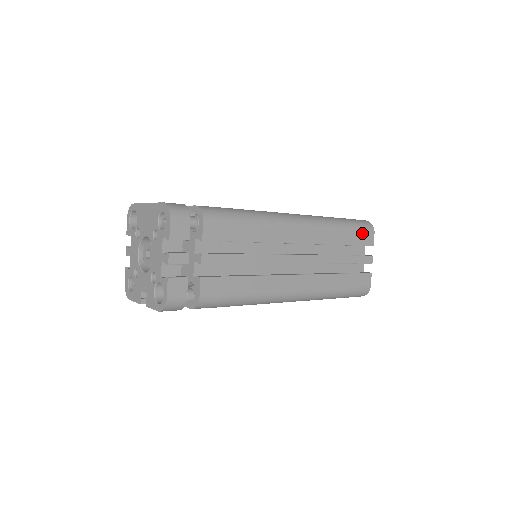
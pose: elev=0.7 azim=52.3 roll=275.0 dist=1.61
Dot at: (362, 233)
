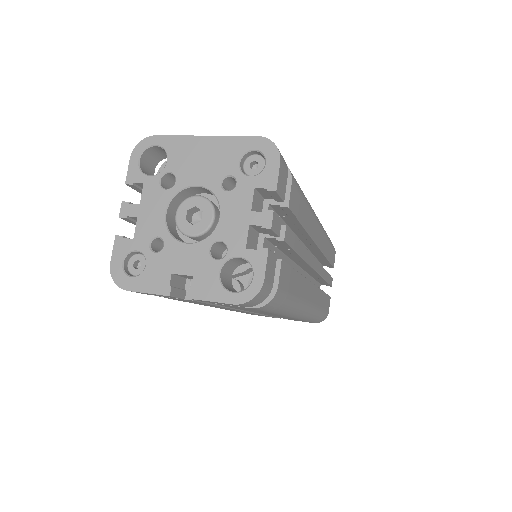
Dot at: (333, 251)
